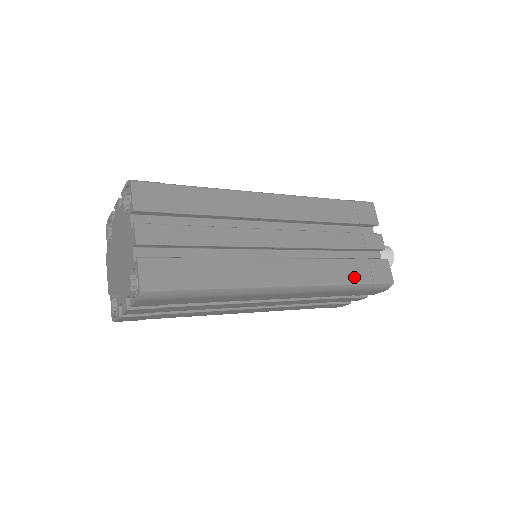
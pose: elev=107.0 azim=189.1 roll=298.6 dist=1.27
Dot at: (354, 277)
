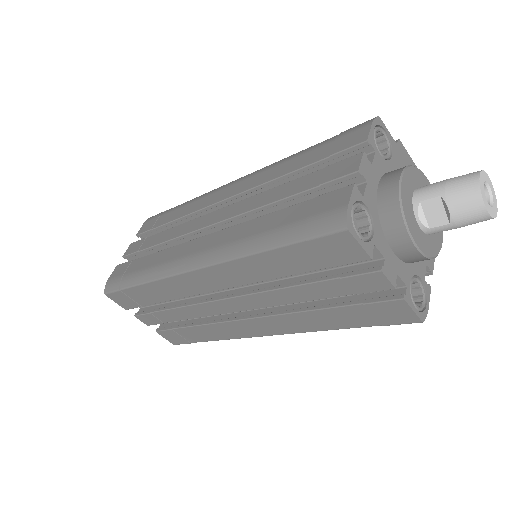
Dot at: (346, 323)
